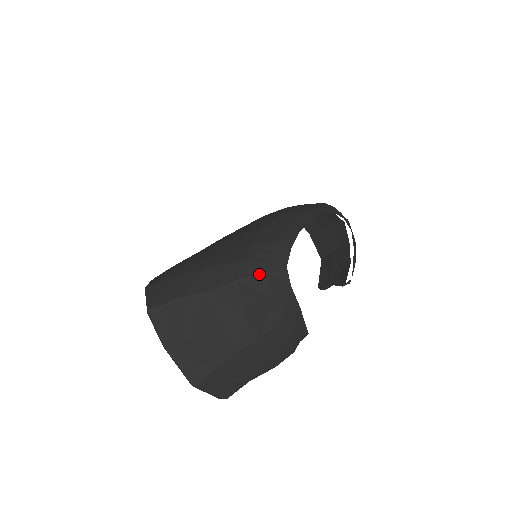
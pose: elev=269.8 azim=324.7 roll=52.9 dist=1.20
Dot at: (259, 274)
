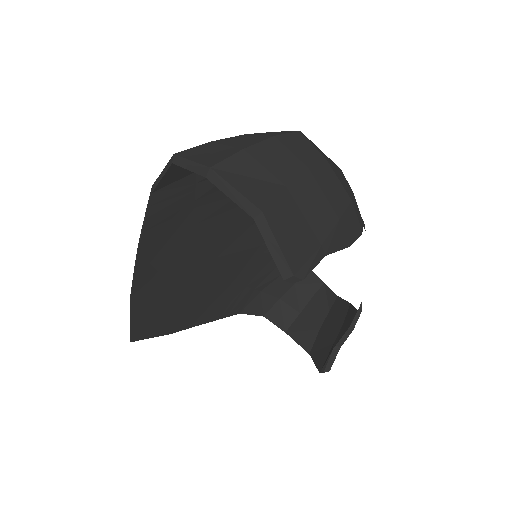
Dot at: occluded
